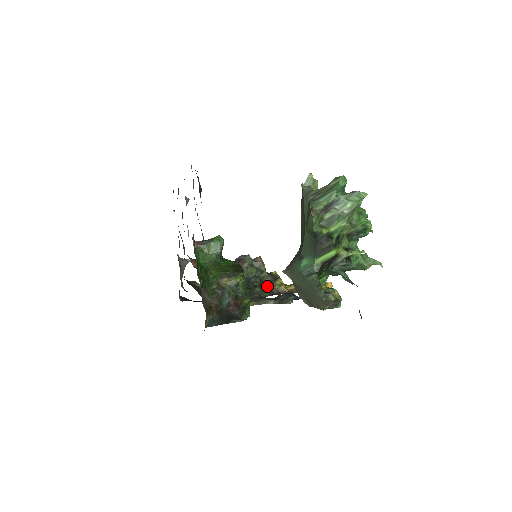
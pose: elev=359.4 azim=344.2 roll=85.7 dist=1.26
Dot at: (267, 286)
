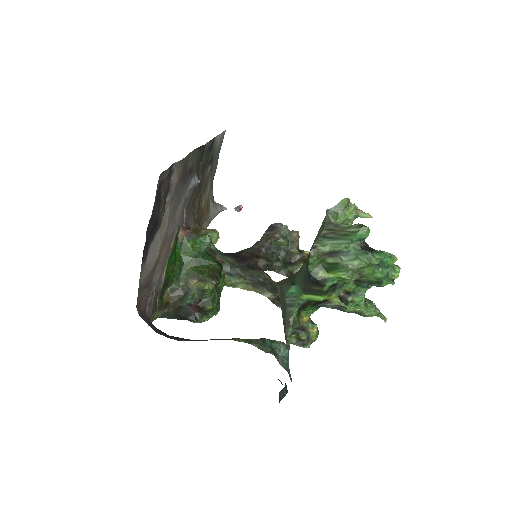
Dot at: (291, 263)
